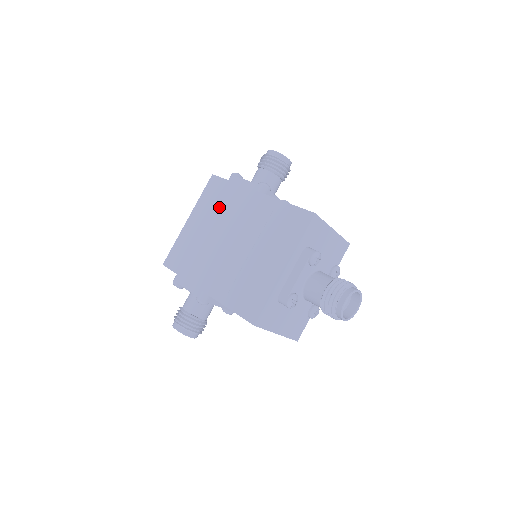
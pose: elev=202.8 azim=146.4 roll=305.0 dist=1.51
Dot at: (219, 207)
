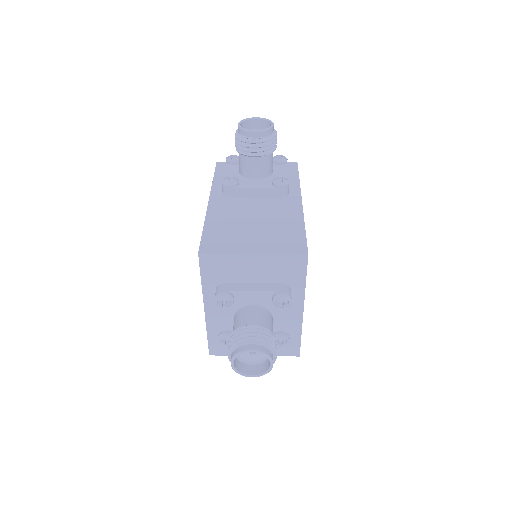
Dot at: occluded
